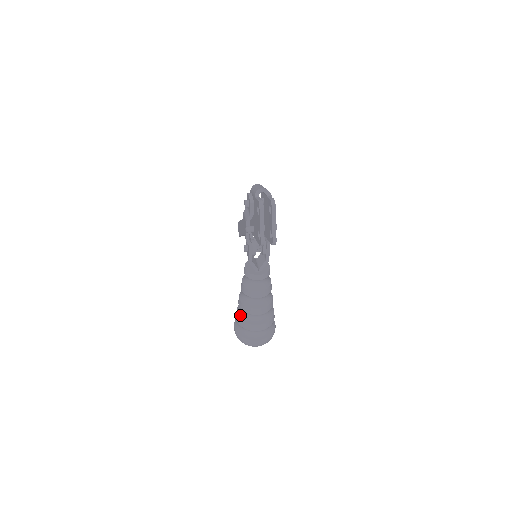
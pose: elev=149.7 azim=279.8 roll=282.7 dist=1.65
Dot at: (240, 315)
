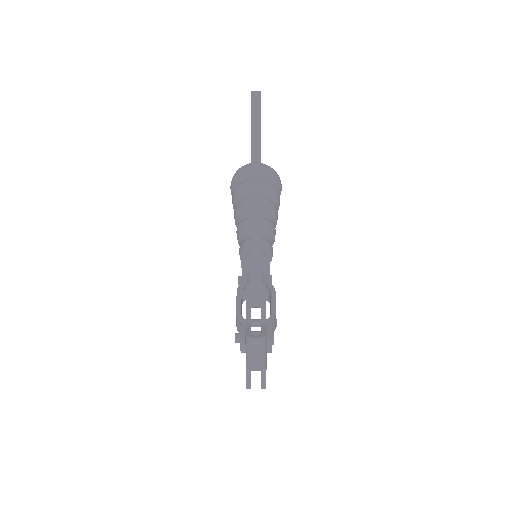
Dot at: occluded
